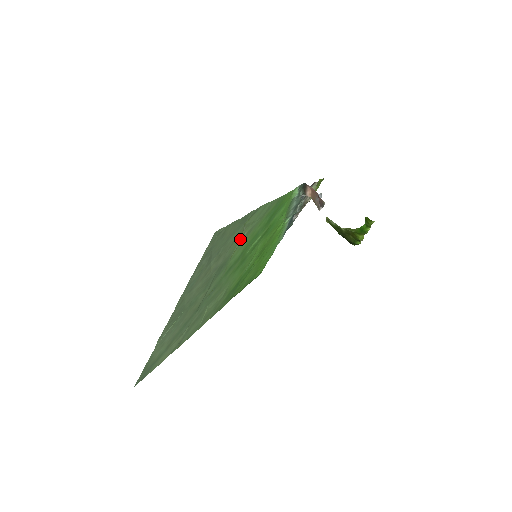
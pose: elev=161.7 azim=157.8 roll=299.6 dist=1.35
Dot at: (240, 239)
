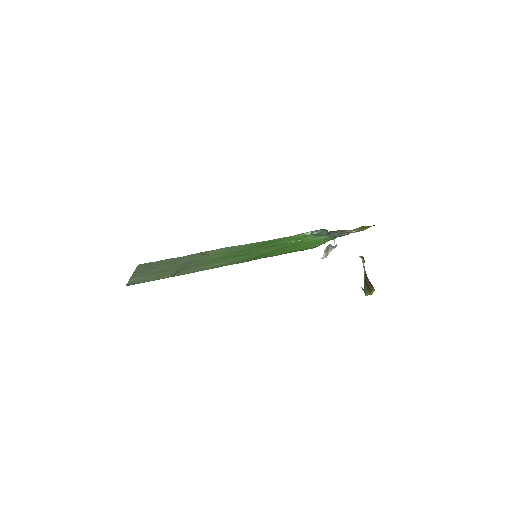
Dot at: (206, 255)
